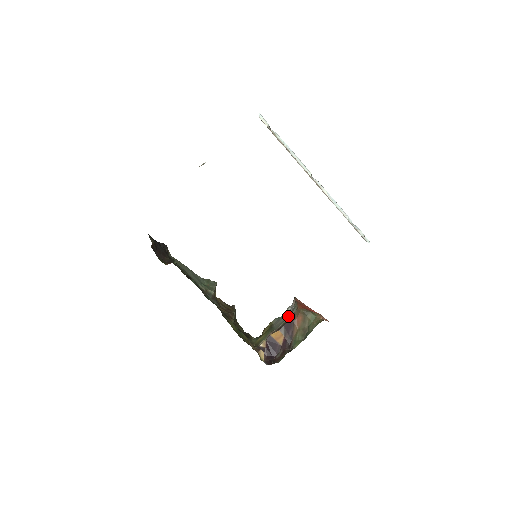
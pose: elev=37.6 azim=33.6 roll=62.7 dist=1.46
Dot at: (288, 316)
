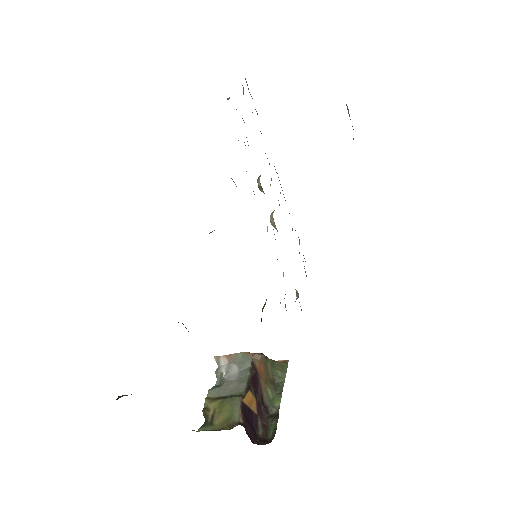
Dot at: (243, 371)
